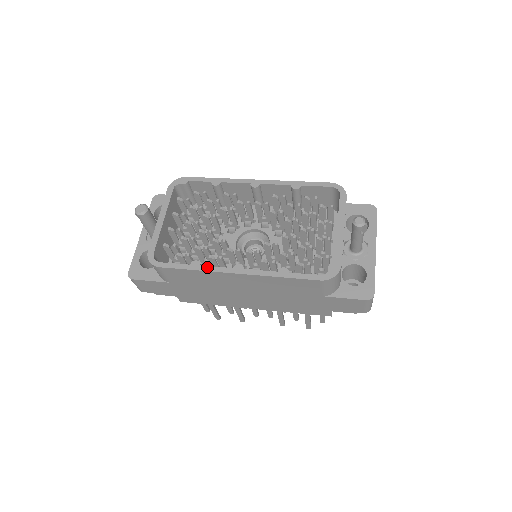
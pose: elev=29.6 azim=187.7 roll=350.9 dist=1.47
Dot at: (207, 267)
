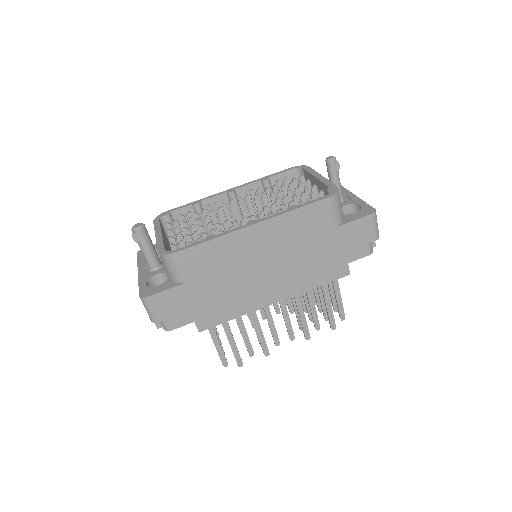
Dot at: (223, 233)
